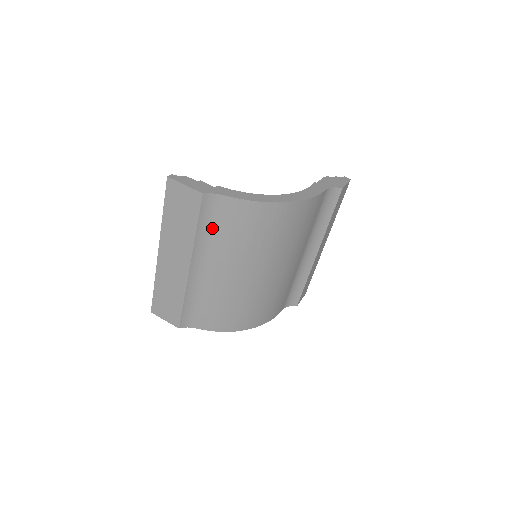
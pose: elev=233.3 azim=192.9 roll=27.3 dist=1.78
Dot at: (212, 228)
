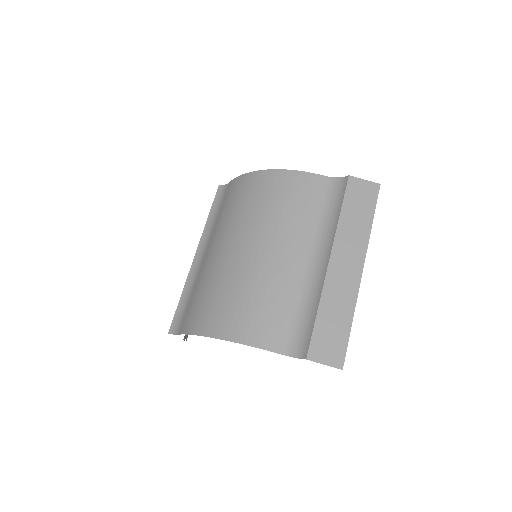
Dot at: (218, 213)
